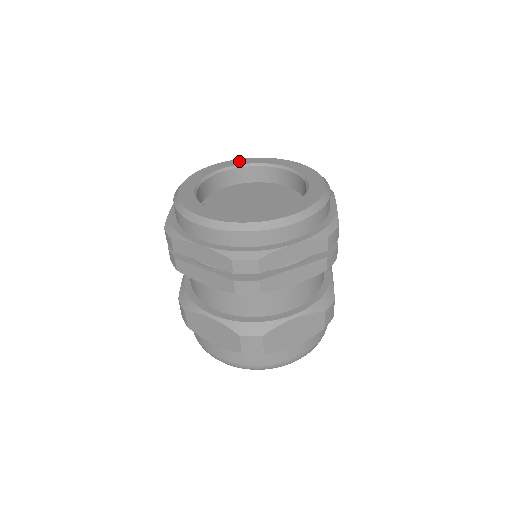
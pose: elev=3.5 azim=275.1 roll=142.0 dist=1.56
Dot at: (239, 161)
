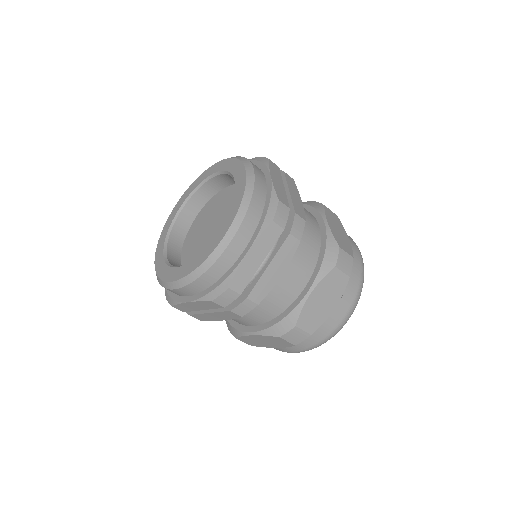
Dot at: (224, 164)
